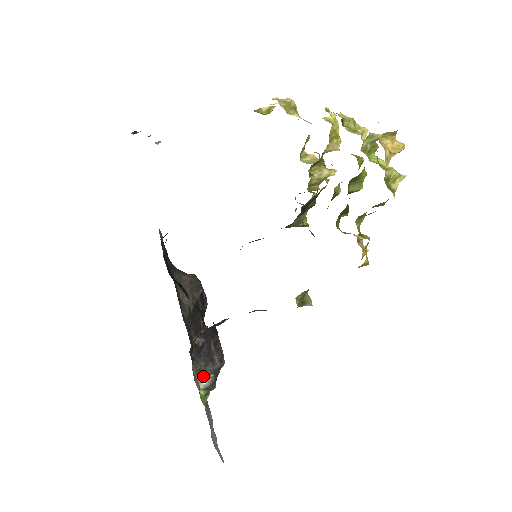
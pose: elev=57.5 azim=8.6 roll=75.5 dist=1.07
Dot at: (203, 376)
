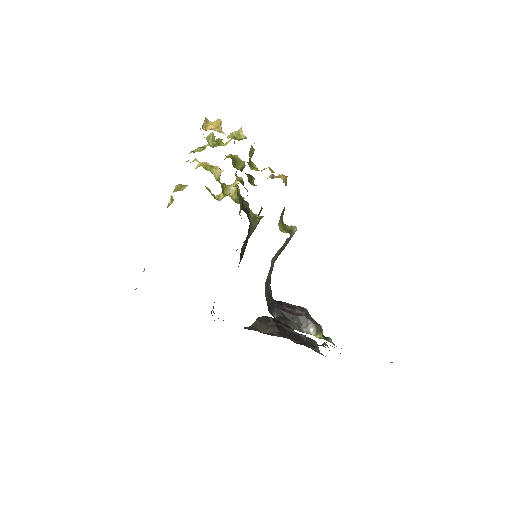
Dot at: (306, 328)
